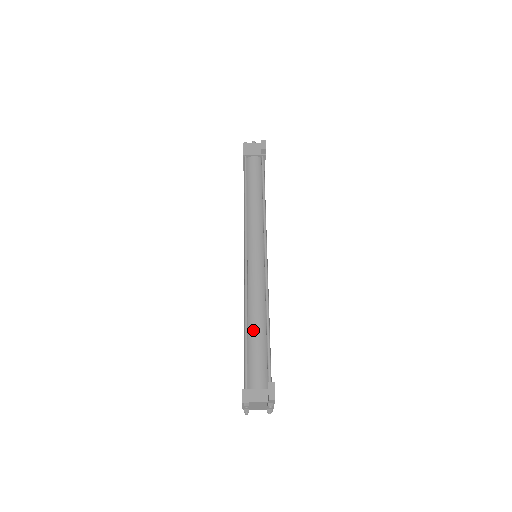
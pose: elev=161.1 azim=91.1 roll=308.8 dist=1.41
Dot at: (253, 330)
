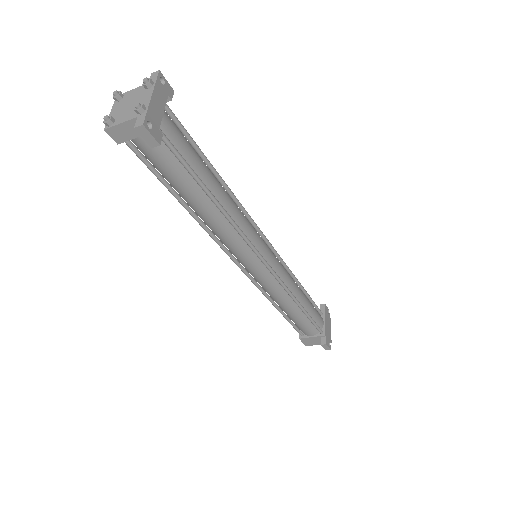
Dot at: occluded
